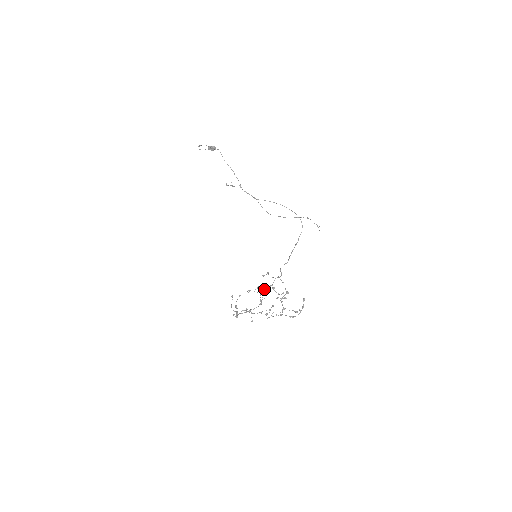
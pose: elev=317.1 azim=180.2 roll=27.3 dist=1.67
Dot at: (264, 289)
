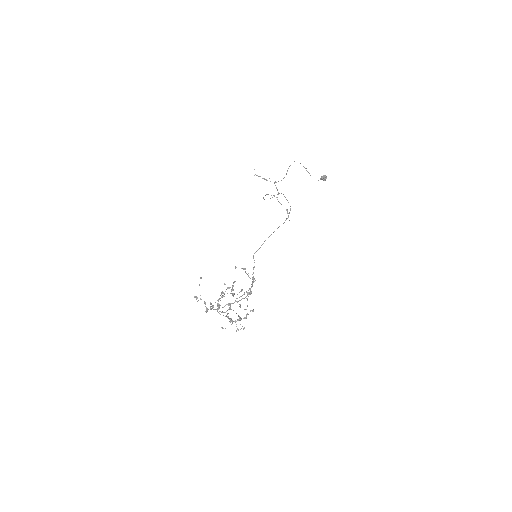
Dot at: (248, 296)
